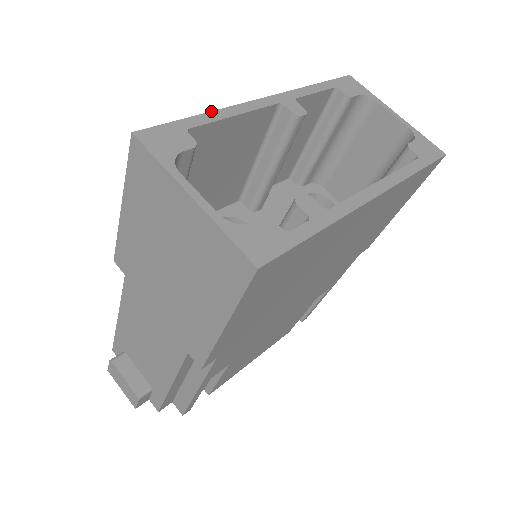
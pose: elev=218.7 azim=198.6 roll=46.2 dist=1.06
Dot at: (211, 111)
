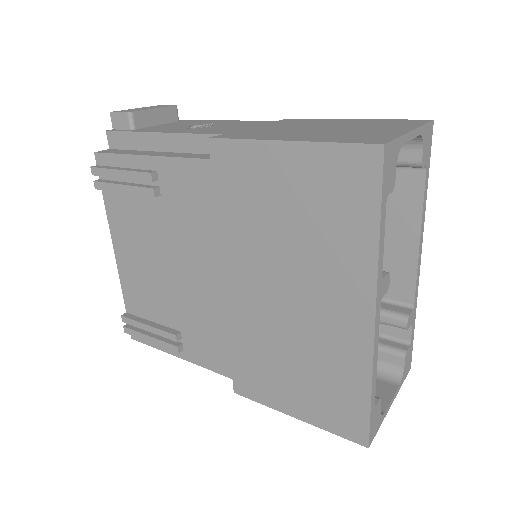
Dot at: (372, 383)
